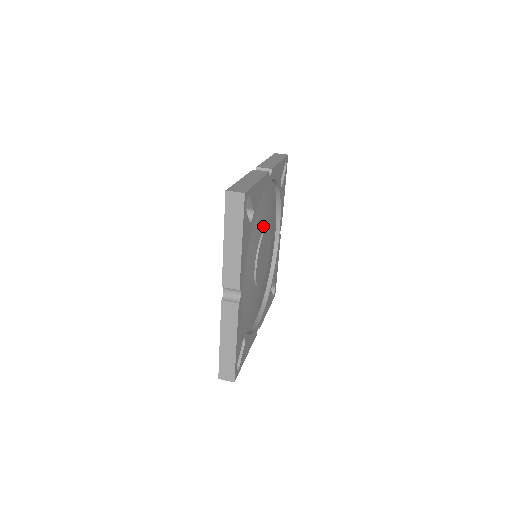
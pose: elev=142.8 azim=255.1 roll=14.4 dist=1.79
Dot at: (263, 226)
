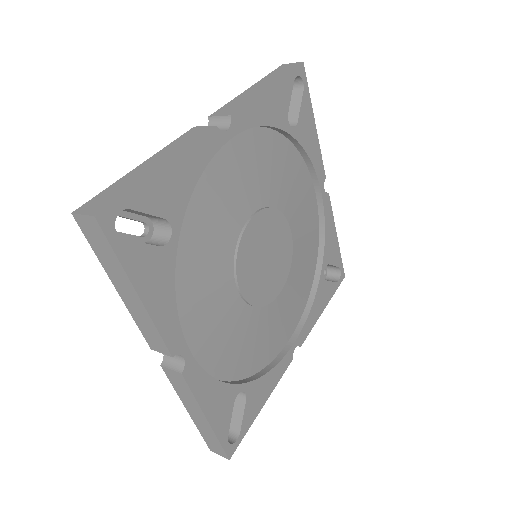
Dot at: (245, 214)
